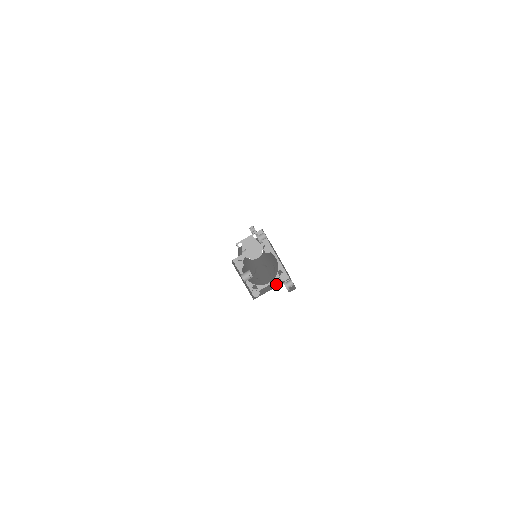
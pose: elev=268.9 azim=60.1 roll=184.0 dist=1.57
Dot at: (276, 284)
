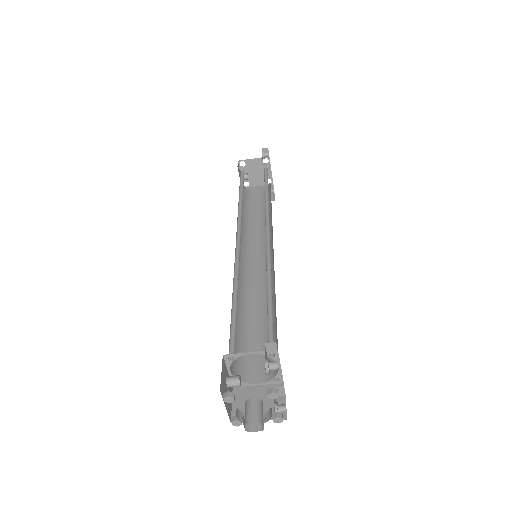
Dot at: (265, 407)
